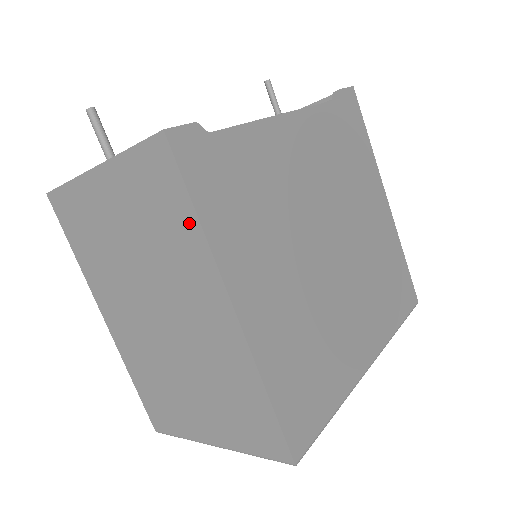
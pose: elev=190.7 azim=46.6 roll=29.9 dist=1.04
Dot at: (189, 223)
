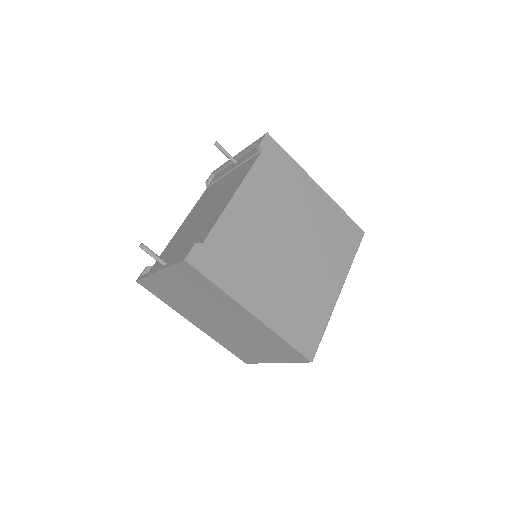
Dot at: (214, 288)
